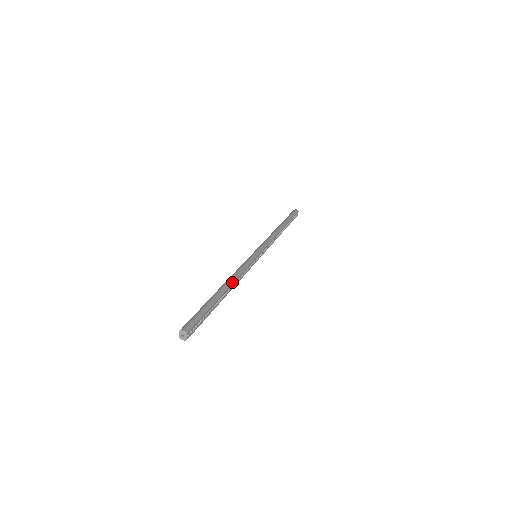
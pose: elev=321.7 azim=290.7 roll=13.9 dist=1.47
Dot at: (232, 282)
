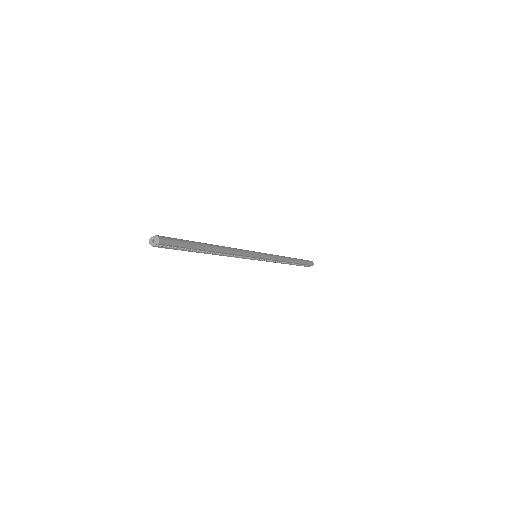
Dot at: (223, 251)
